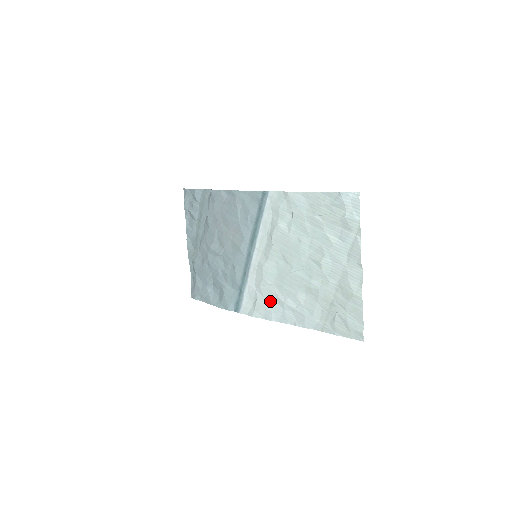
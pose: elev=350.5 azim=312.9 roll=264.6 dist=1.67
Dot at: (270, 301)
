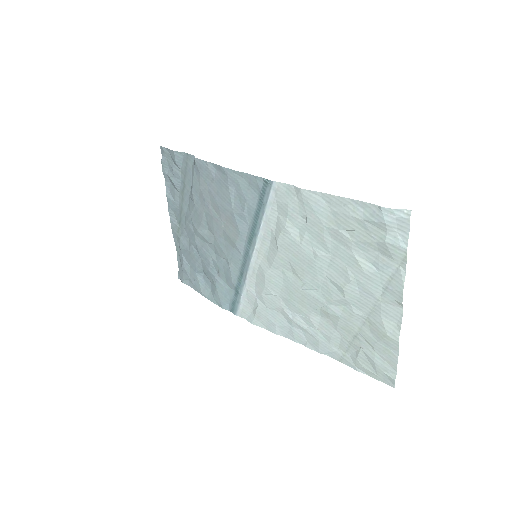
Dot at: (274, 313)
